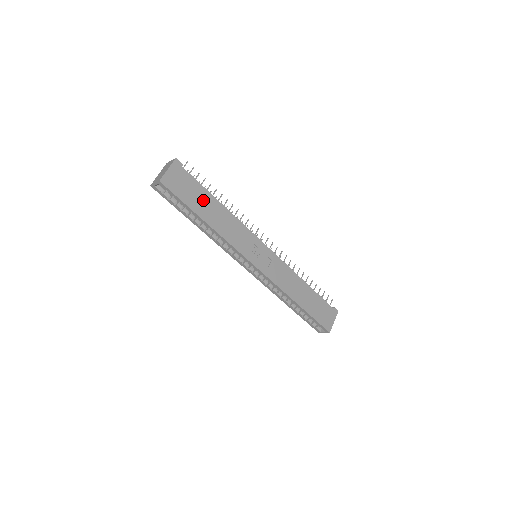
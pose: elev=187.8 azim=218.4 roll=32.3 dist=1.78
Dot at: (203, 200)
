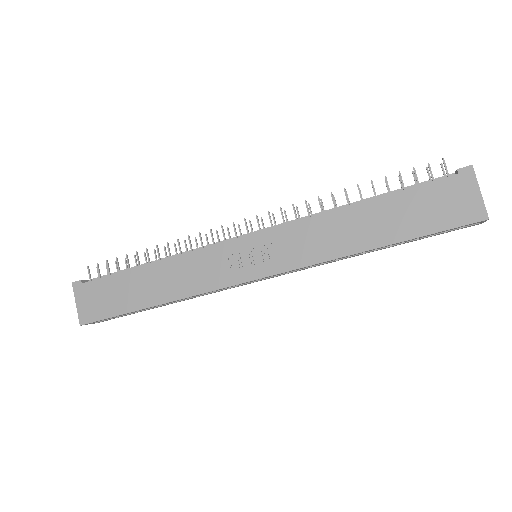
Dot at: (130, 287)
